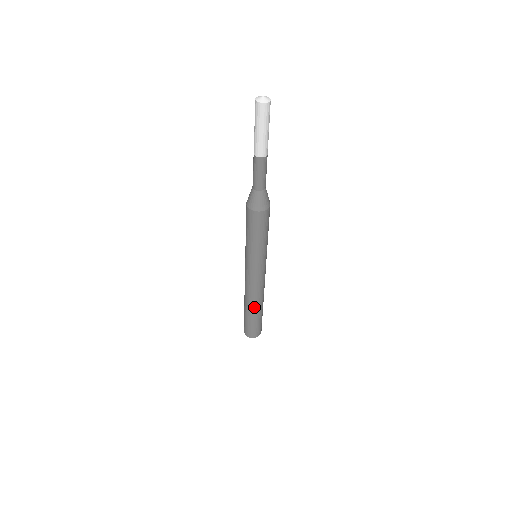
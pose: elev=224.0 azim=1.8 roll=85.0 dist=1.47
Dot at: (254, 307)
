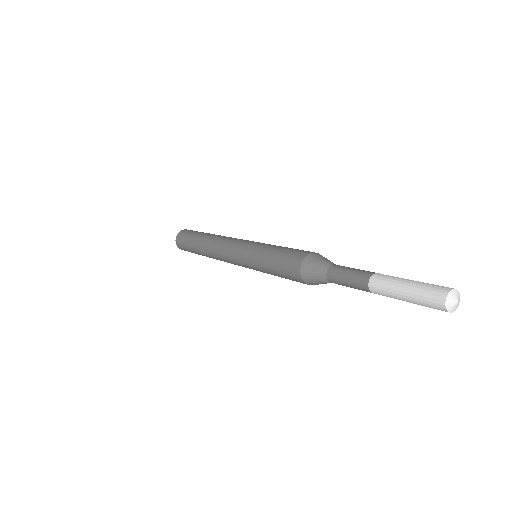
Dot at: occluded
